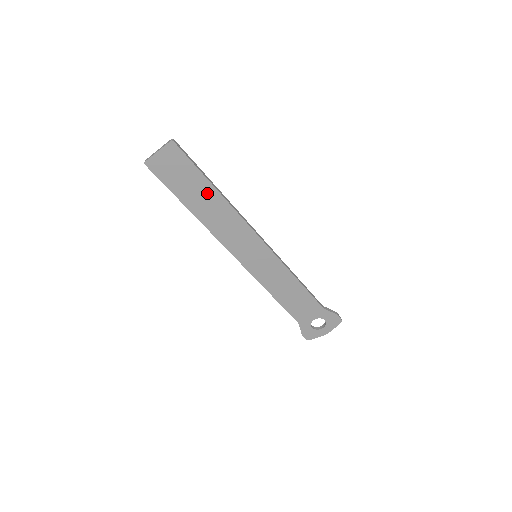
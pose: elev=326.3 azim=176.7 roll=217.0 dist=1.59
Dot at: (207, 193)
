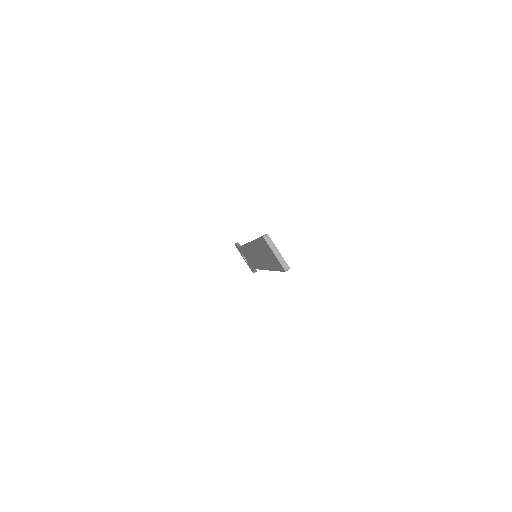
Dot at: (269, 262)
